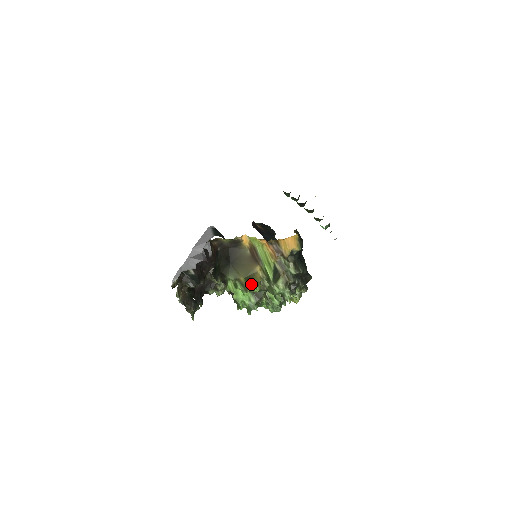
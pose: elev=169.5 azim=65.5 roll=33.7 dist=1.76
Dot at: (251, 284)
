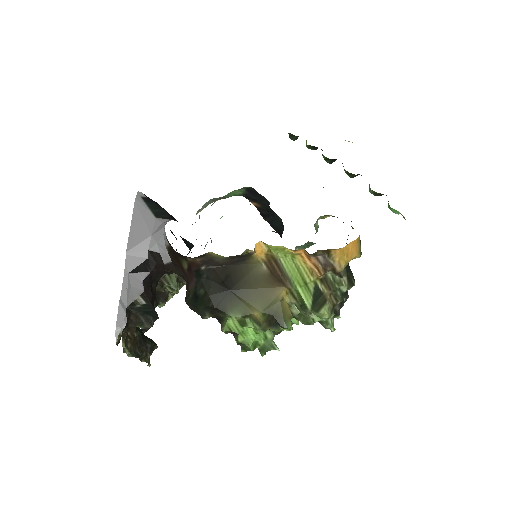
Dot at: (281, 325)
